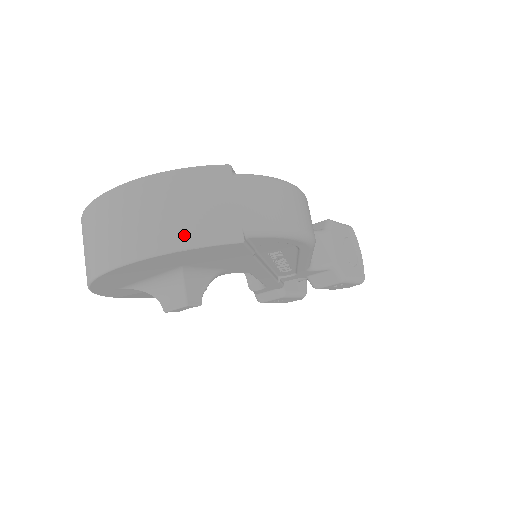
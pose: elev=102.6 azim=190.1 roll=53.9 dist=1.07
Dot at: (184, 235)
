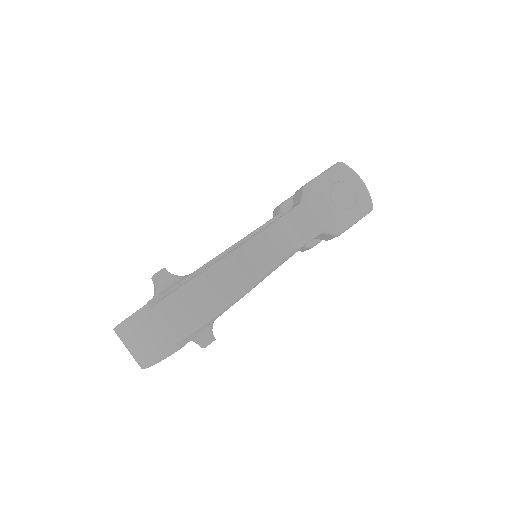
Dot at: (150, 357)
